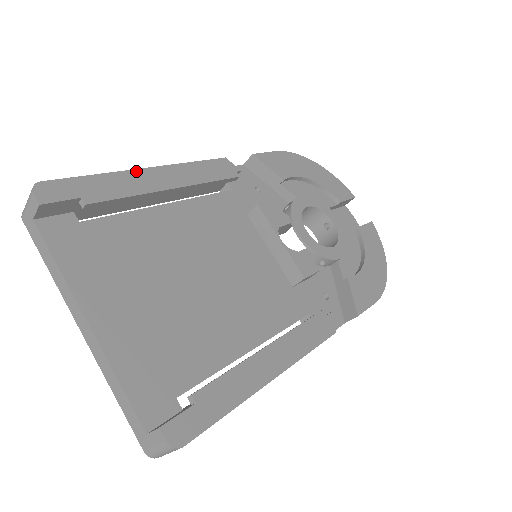
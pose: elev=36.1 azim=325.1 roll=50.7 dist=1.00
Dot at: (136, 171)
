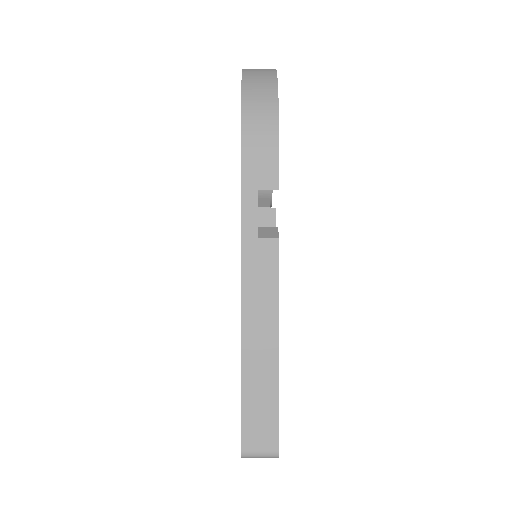
Dot at: occluded
